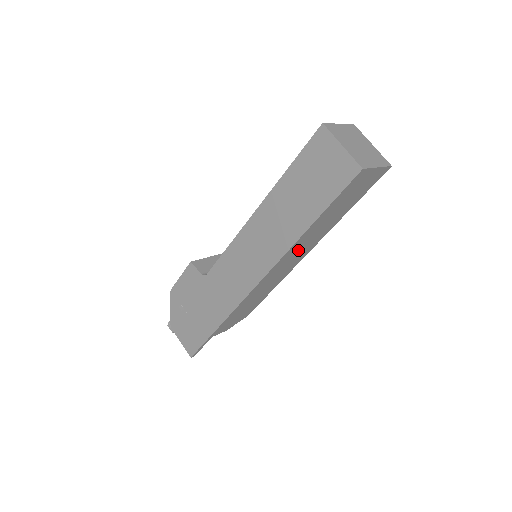
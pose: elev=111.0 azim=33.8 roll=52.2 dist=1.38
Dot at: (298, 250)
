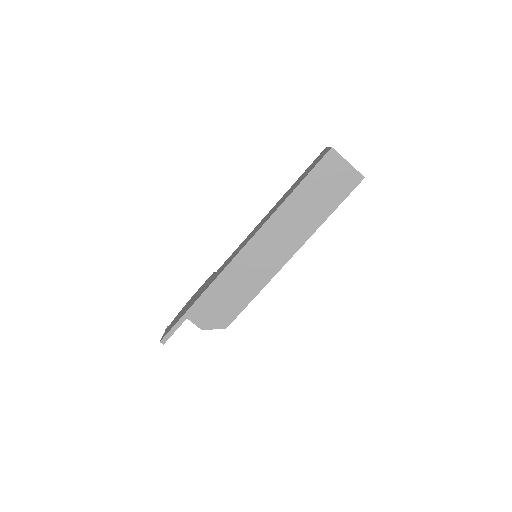
Dot at: (281, 231)
